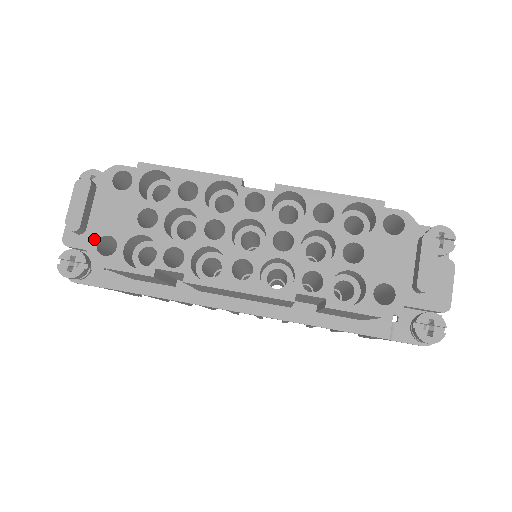
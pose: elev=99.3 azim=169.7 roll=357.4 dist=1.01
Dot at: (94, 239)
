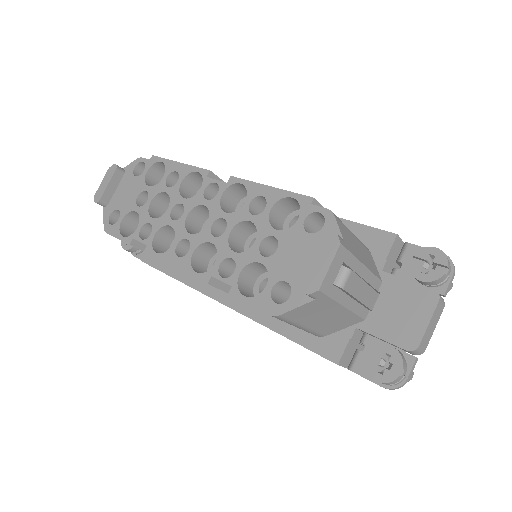
Dot at: (110, 211)
